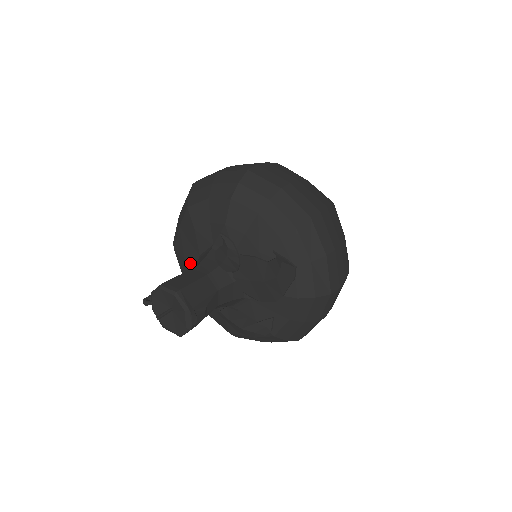
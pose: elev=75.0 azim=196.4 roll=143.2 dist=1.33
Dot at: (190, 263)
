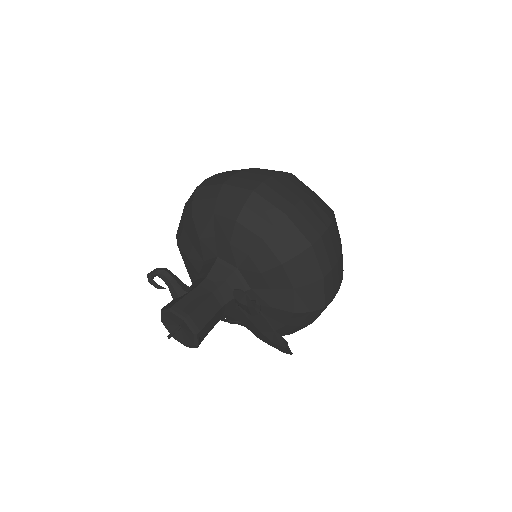
Dot at: (202, 247)
